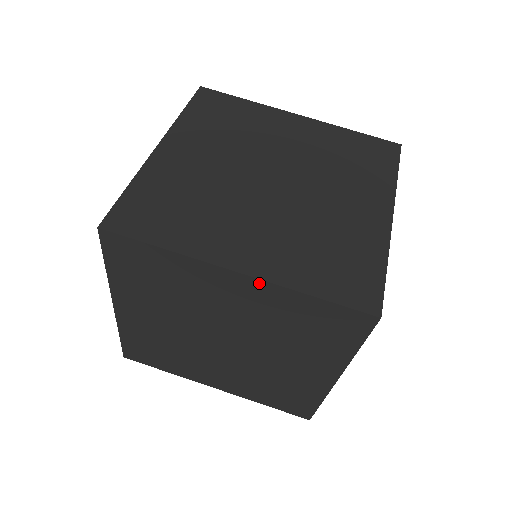
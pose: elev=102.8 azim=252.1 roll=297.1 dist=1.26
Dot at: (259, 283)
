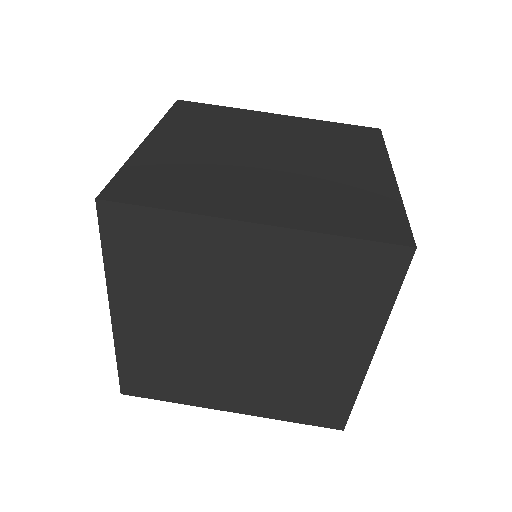
Dot at: (280, 233)
